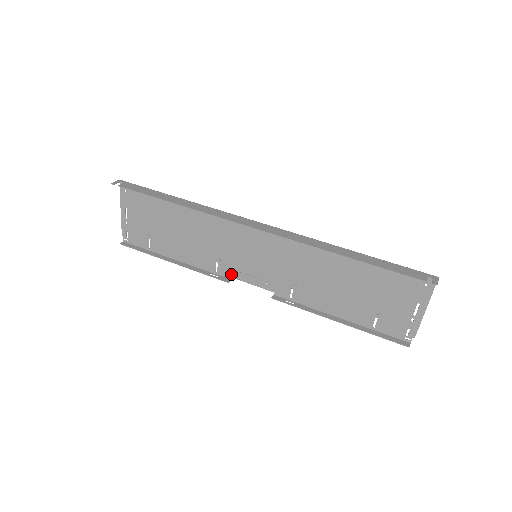
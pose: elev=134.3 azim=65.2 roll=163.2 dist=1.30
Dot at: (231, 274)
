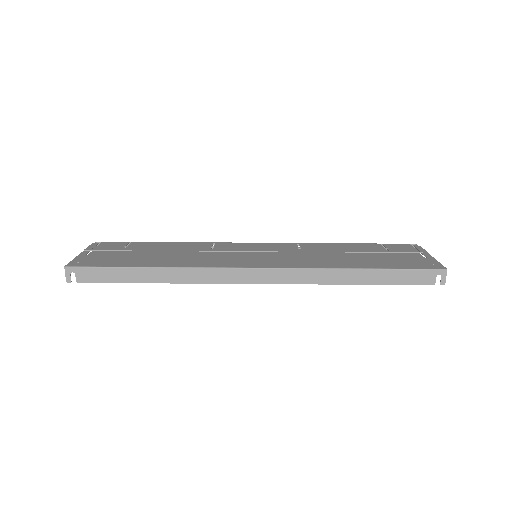
Dot at: (231, 245)
